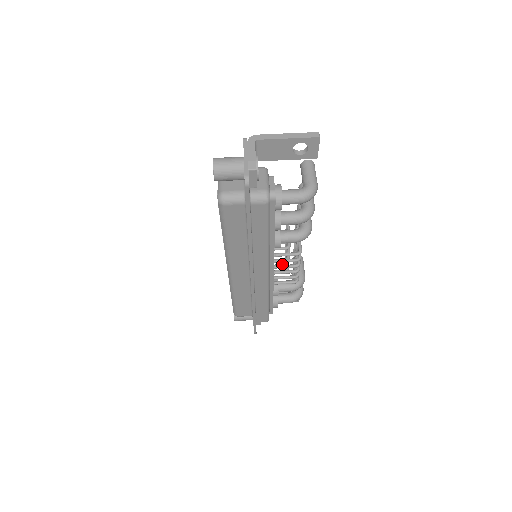
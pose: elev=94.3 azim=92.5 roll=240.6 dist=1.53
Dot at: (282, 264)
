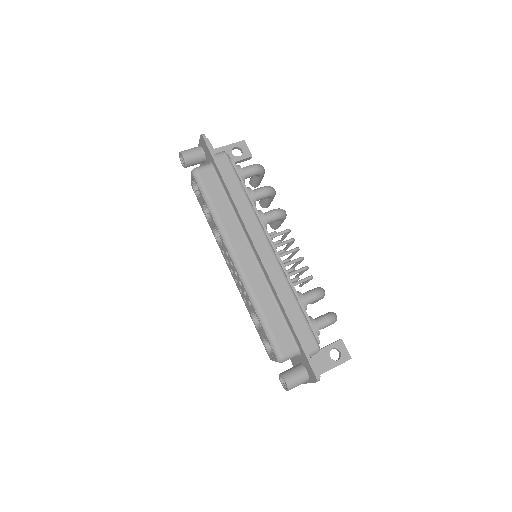
Dot at: (288, 269)
